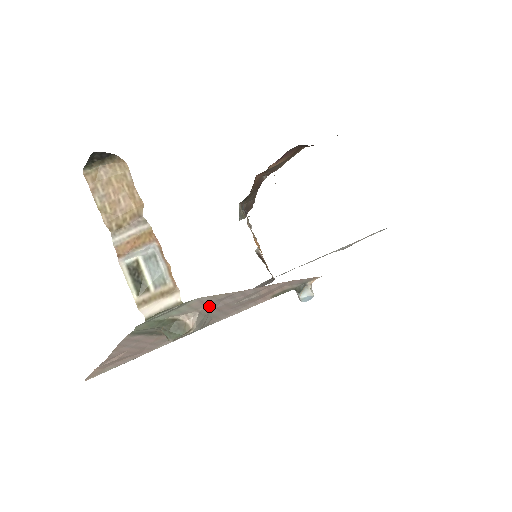
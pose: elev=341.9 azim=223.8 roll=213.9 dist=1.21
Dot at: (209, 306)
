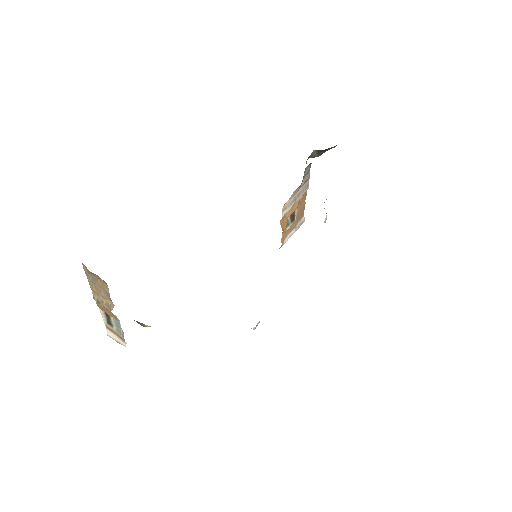
Dot at: occluded
